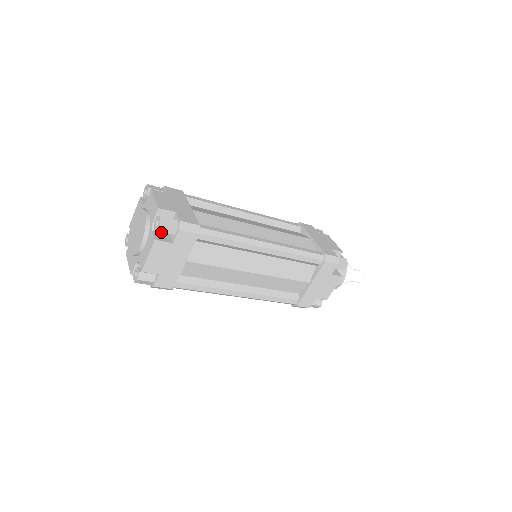
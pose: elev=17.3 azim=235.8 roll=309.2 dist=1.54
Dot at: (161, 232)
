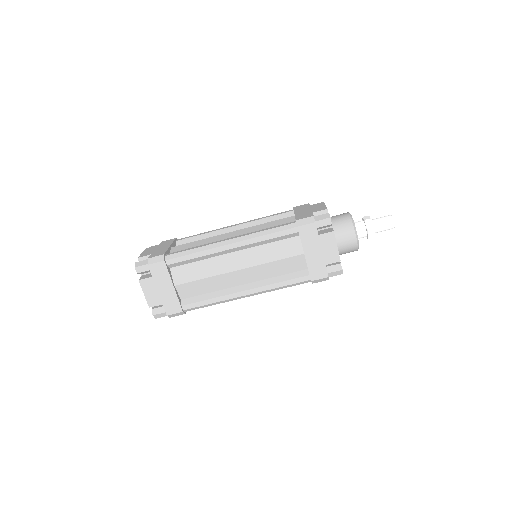
Dot at: (149, 273)
